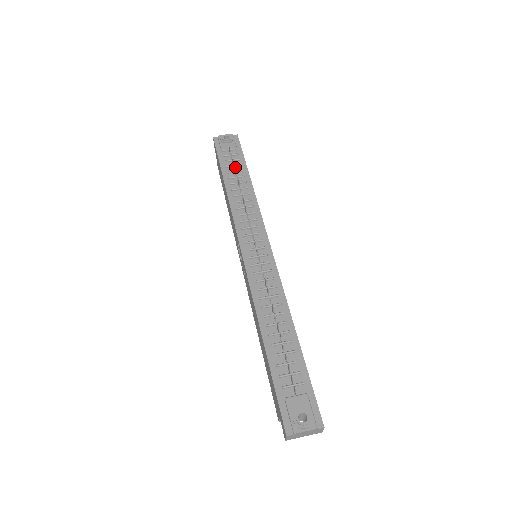
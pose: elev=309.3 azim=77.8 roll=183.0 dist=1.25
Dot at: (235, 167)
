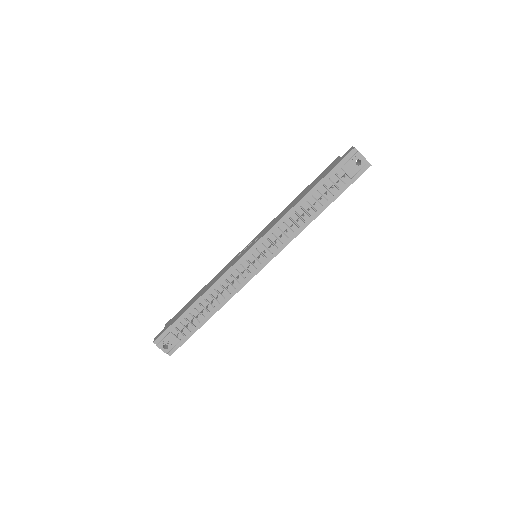
Dot at: (328, 191)
